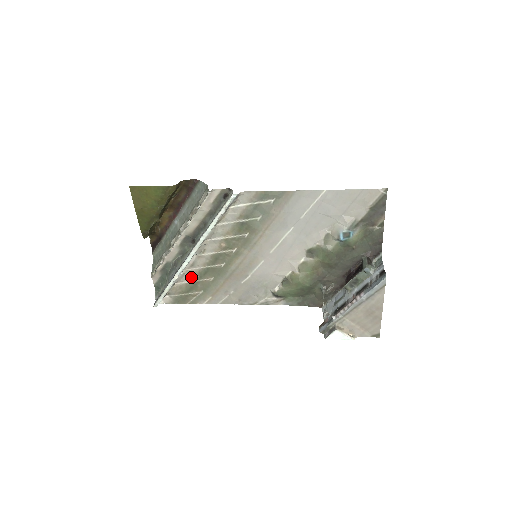
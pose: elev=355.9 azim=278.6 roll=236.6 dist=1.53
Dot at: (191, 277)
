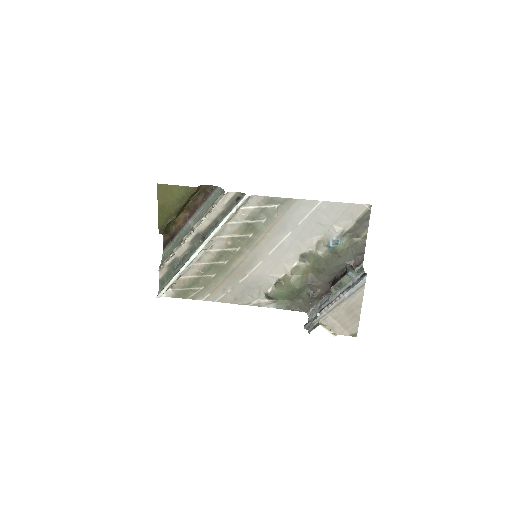
Dot at: (195, 272)
